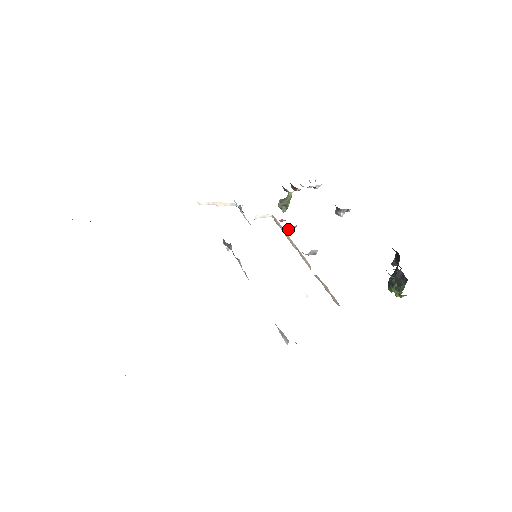
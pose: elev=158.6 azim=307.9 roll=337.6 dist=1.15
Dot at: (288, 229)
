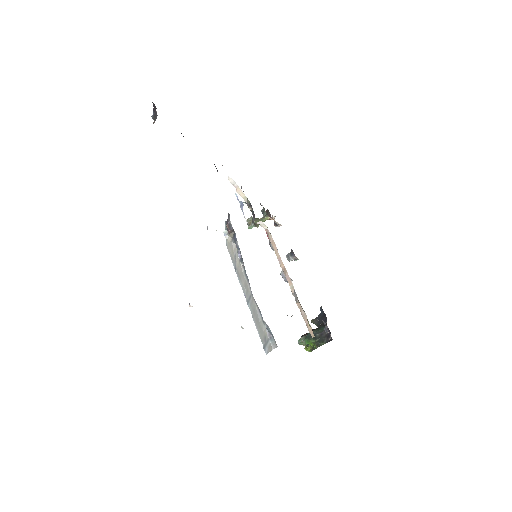
Dot at: (271, 248)
